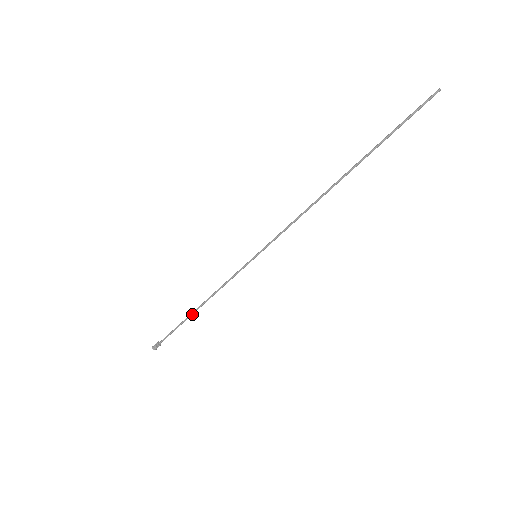
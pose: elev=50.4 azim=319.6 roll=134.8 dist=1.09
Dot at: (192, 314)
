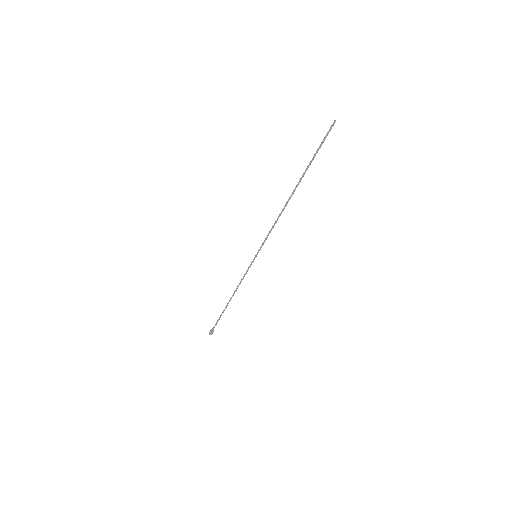
Dot at: occluded
